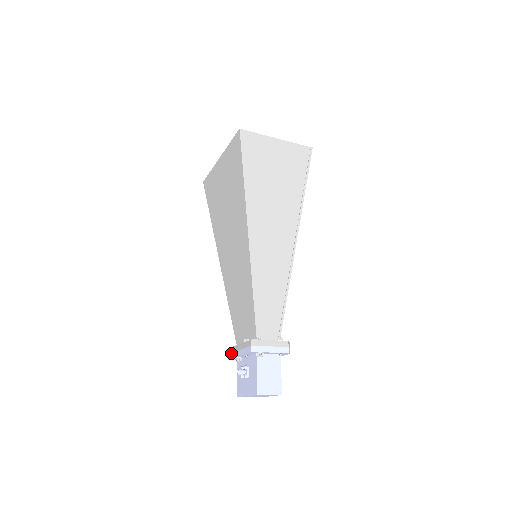
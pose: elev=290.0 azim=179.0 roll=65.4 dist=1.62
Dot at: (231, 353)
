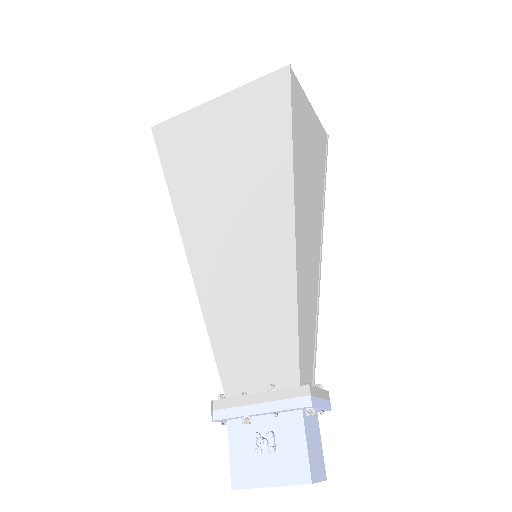
Dot at: (226, 409)
